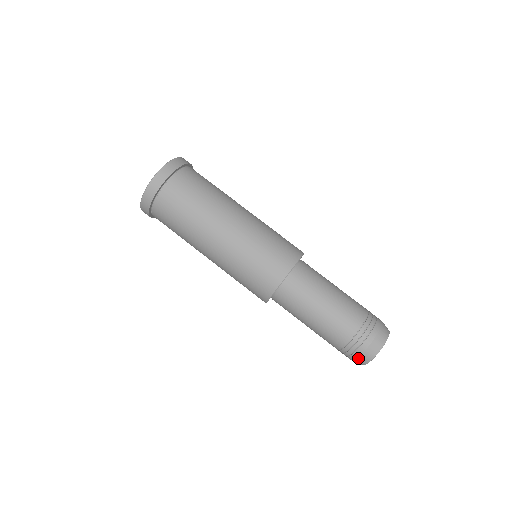
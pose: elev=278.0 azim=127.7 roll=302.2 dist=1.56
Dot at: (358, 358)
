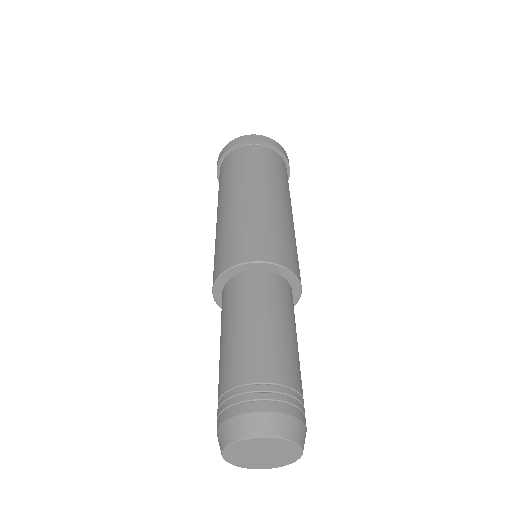
Dot at: (223, 424)
